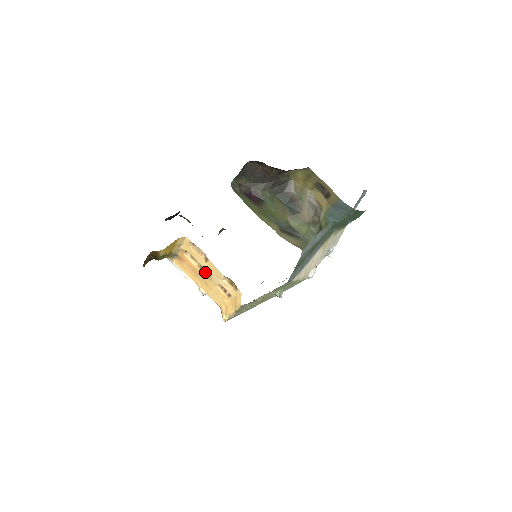
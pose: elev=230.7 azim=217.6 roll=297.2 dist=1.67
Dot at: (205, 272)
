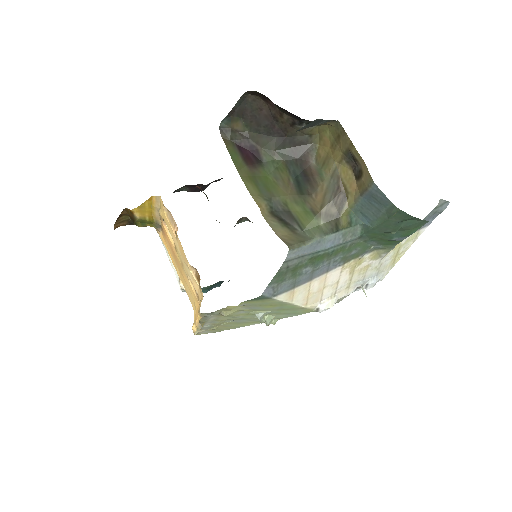
Dot at: (178, 255)
